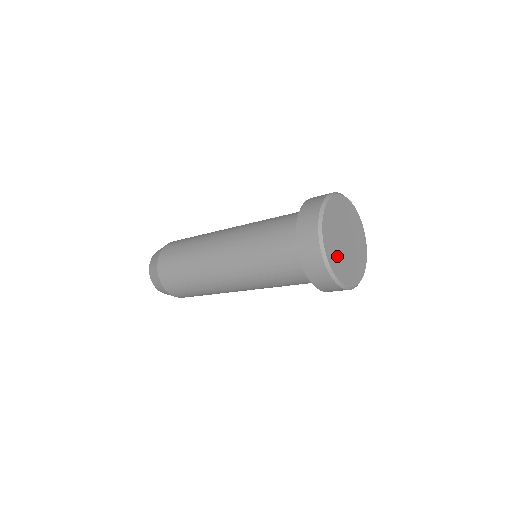
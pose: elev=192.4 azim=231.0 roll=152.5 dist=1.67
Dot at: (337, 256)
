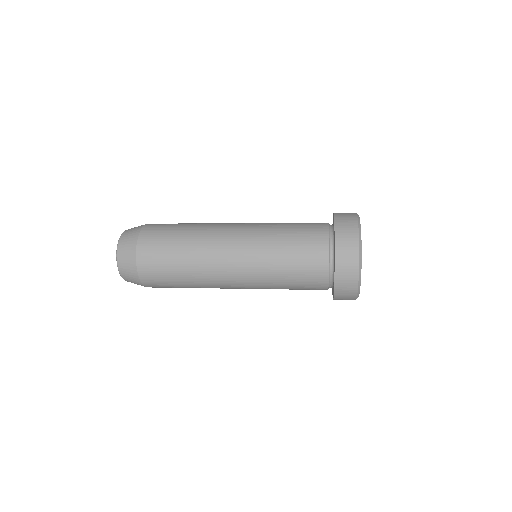
Dot at: occluded
